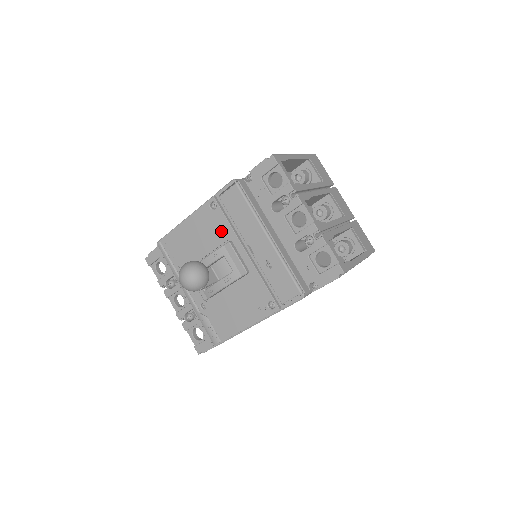
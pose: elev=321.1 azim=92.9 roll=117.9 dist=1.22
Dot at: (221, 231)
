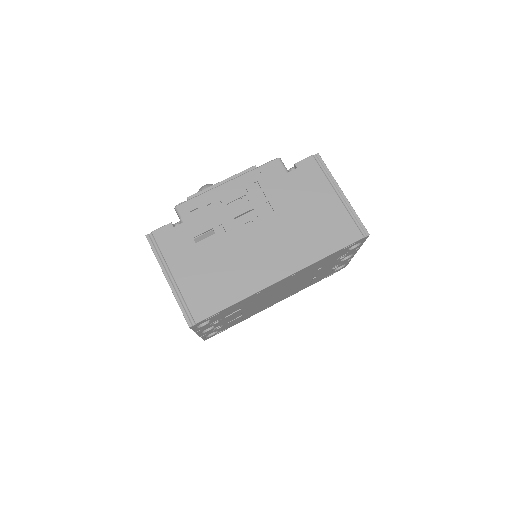
Dot at: occluded
